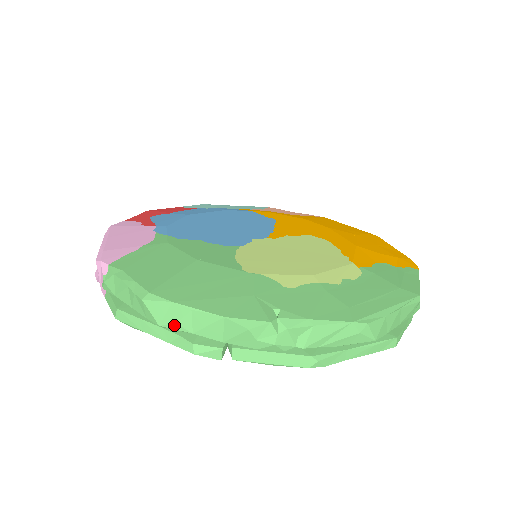
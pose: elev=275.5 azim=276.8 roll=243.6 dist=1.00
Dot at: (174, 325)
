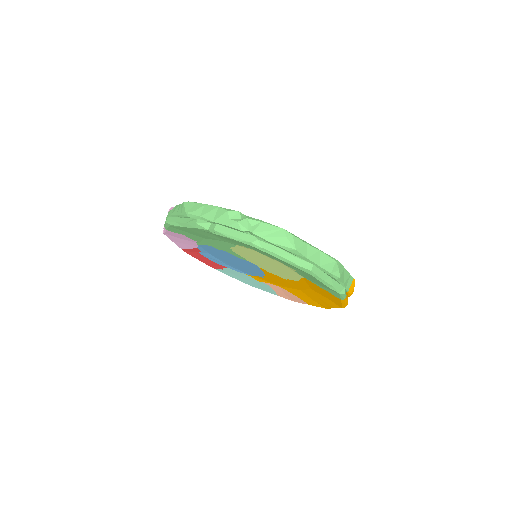
Dot at: (193, 212)
